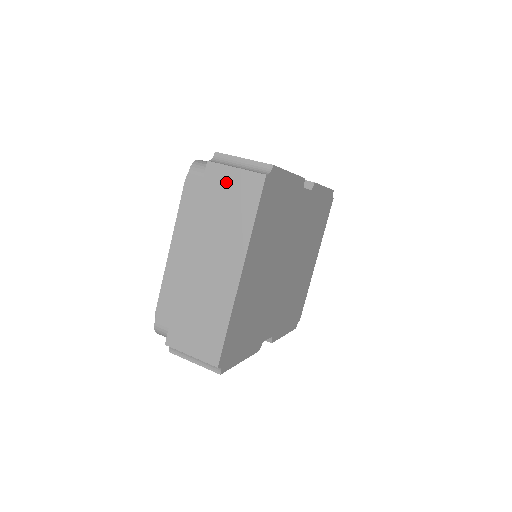
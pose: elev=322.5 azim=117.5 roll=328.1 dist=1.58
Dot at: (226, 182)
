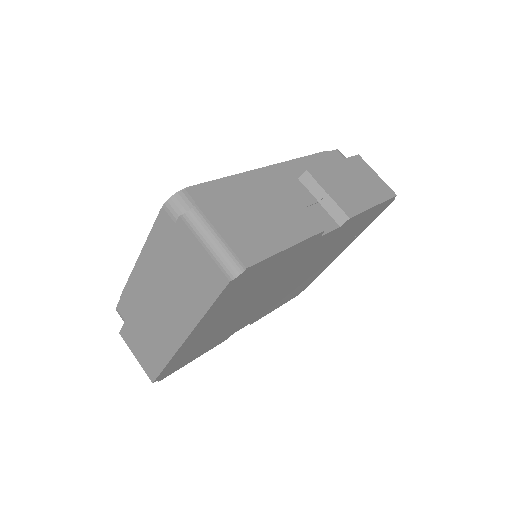
Dot at: (191, 253)
